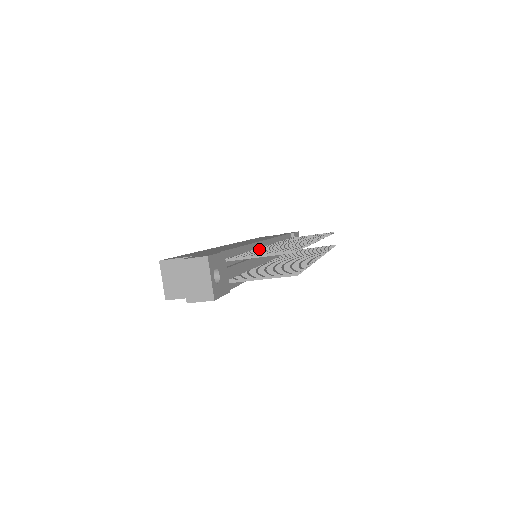
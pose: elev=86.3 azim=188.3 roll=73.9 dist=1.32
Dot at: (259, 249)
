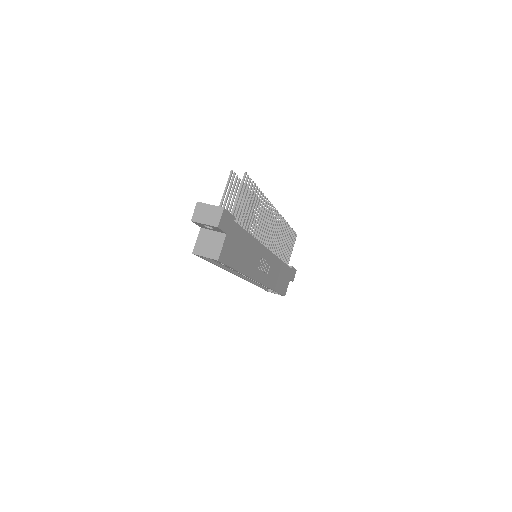
Dot at: occluded
